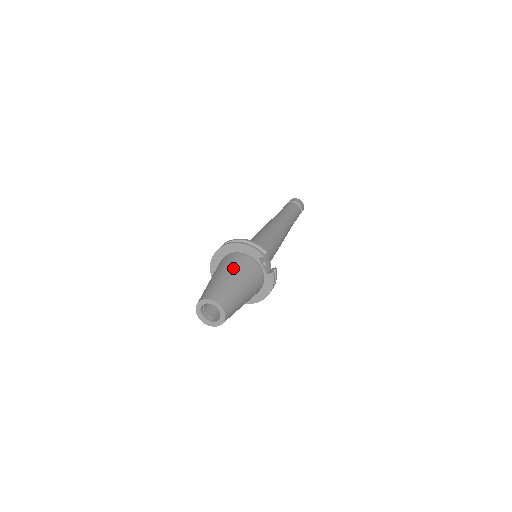
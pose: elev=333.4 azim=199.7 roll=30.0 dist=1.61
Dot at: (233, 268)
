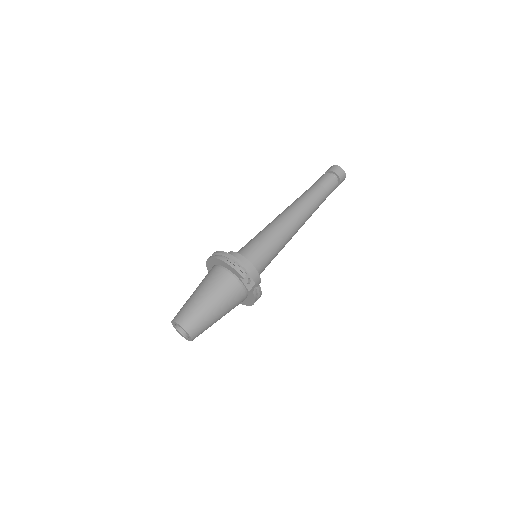
Dot at: (211, 288)
